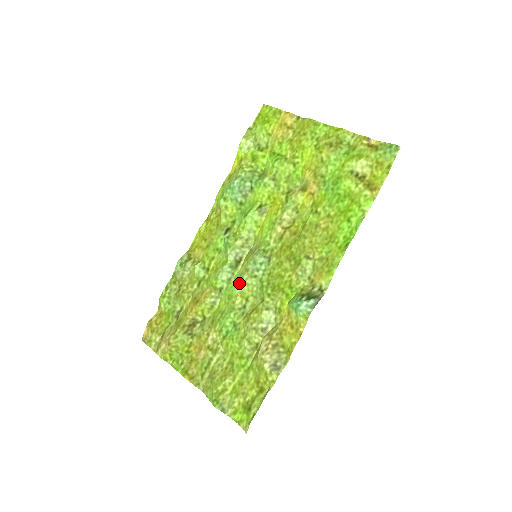
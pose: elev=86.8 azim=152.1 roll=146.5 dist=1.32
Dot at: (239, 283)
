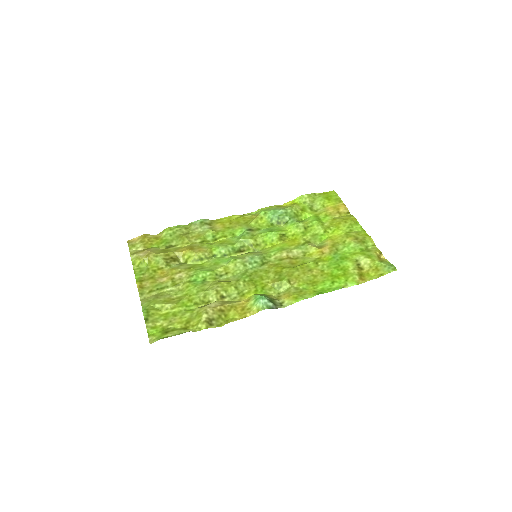
Dot at: (231, 260)
